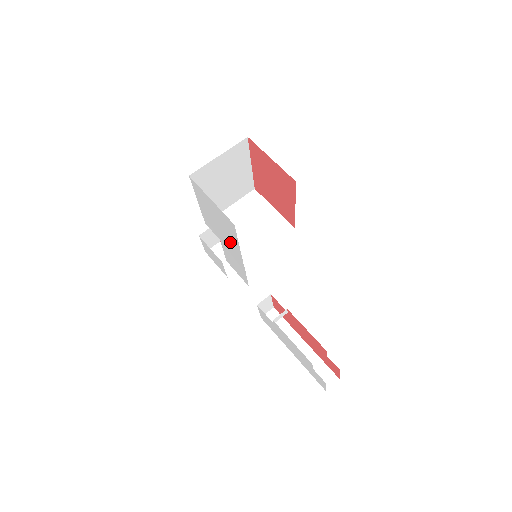
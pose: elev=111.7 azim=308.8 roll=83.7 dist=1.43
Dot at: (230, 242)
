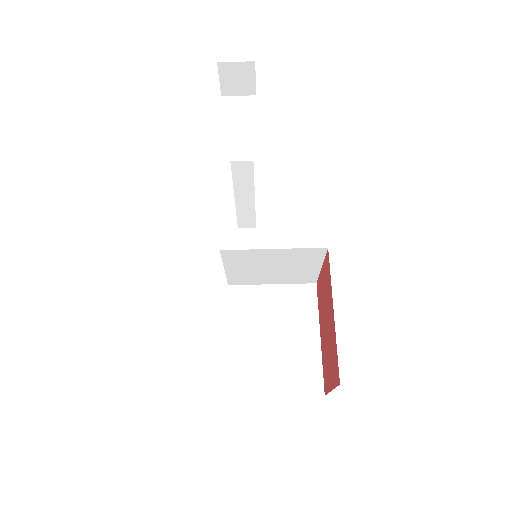
Dot at: occluded
